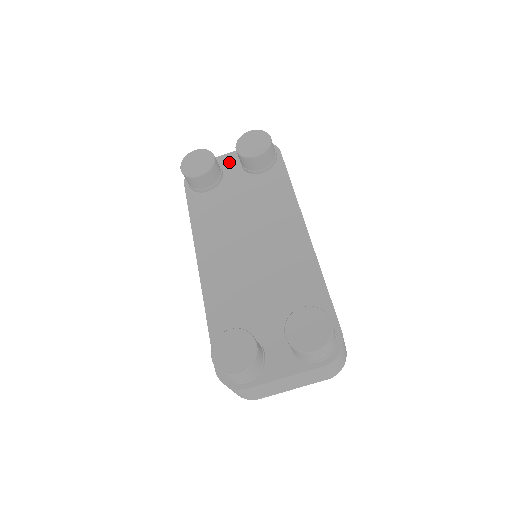
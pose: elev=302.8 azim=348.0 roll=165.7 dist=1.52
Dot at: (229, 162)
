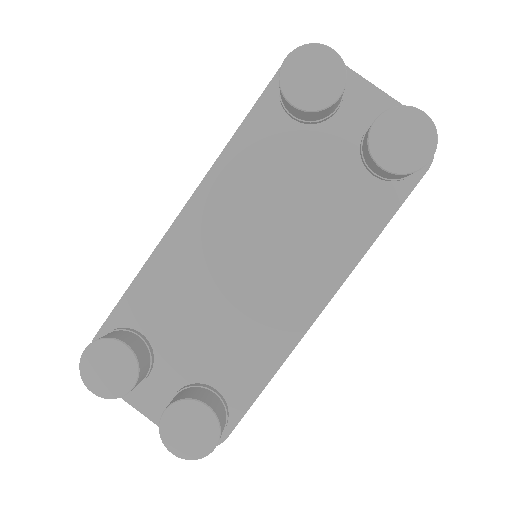
Dot at: (361, 104)
